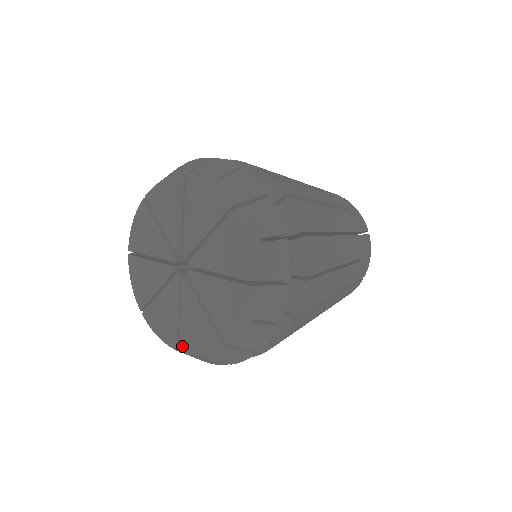
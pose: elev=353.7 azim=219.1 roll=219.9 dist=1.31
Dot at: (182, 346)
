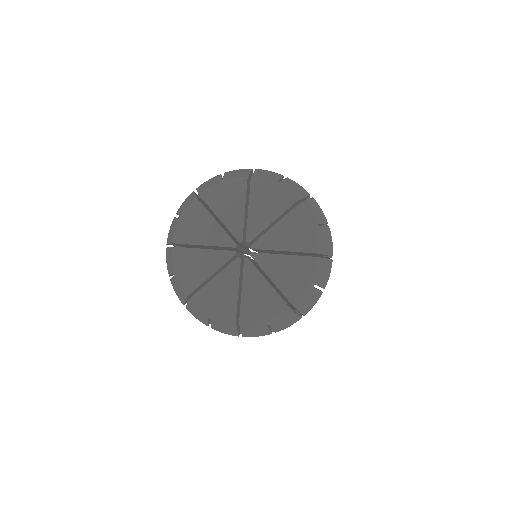
Dot at: (196, 298)
